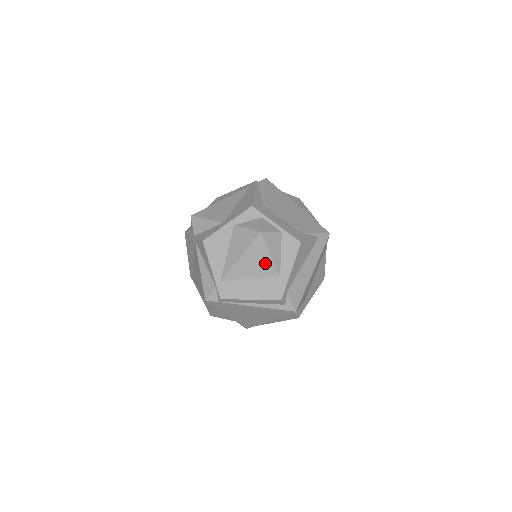
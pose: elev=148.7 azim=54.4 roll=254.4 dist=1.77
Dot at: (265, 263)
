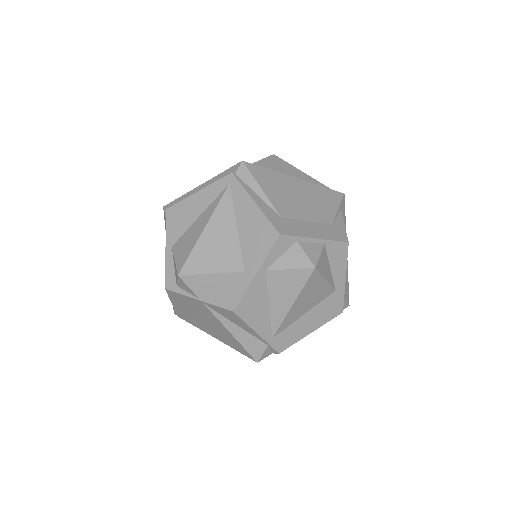
Dot at: (320, 291)
